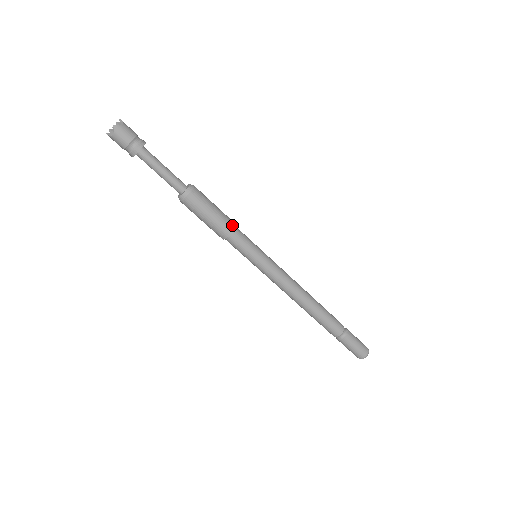
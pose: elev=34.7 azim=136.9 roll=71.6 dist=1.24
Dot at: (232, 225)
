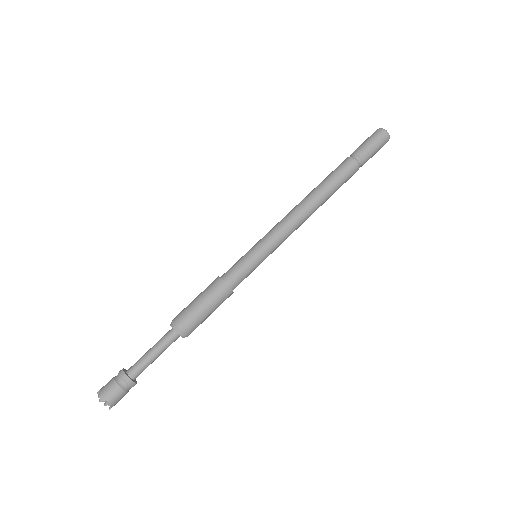
Dot at: (228, 292)
